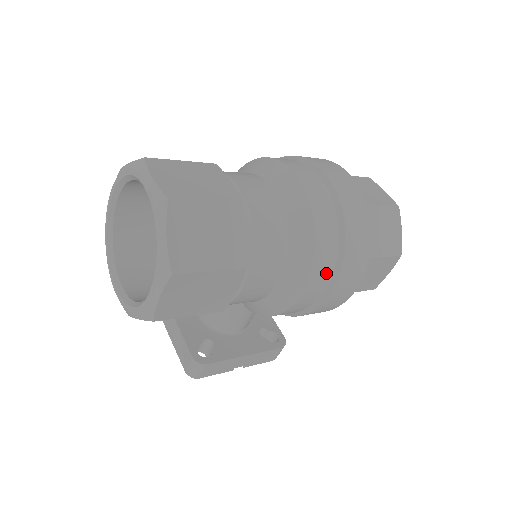
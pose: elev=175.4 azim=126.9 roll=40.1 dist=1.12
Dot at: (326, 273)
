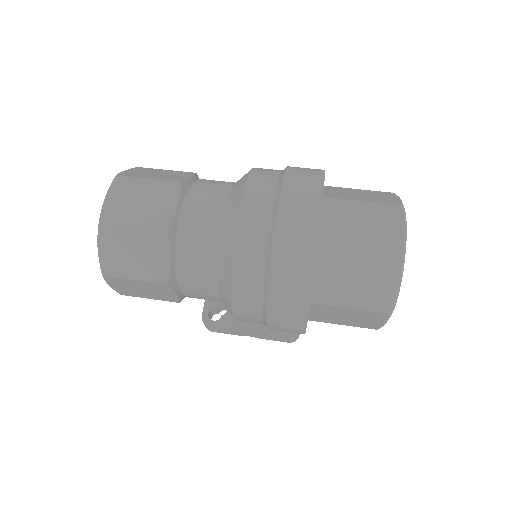
Dot at: (253, 308)
